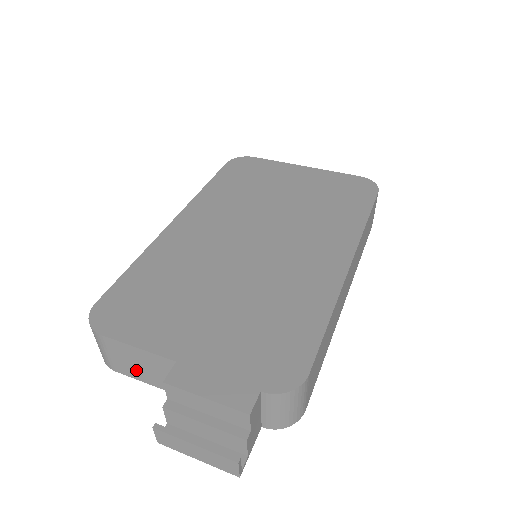
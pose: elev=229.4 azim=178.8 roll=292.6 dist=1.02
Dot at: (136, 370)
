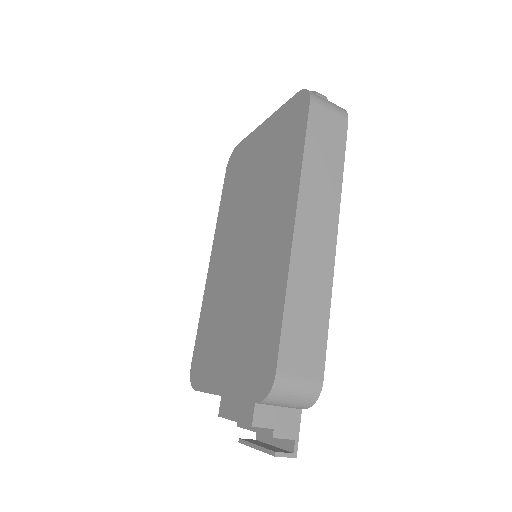
Dot at: occluded
